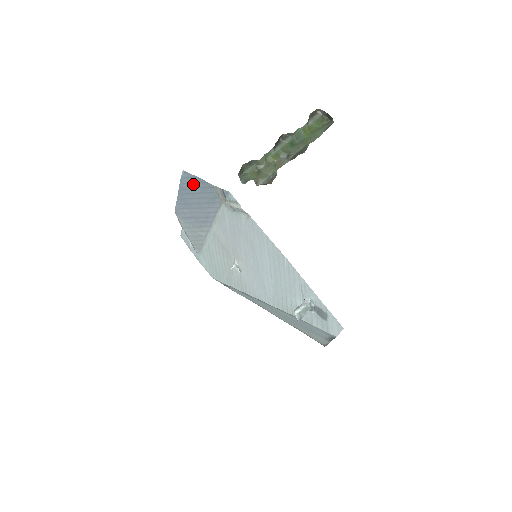
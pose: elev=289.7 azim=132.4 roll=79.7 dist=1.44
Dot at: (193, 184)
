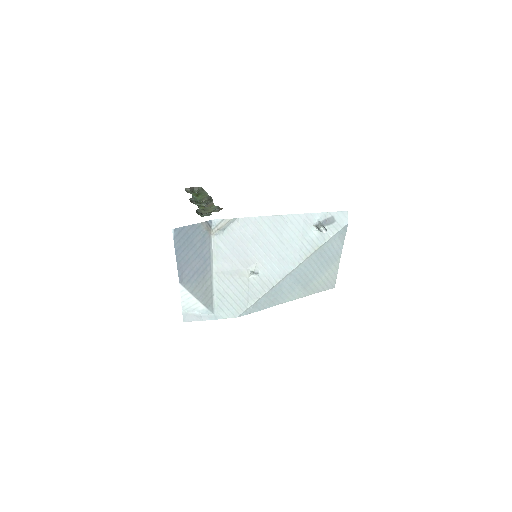
Dot at: (184, 236)
